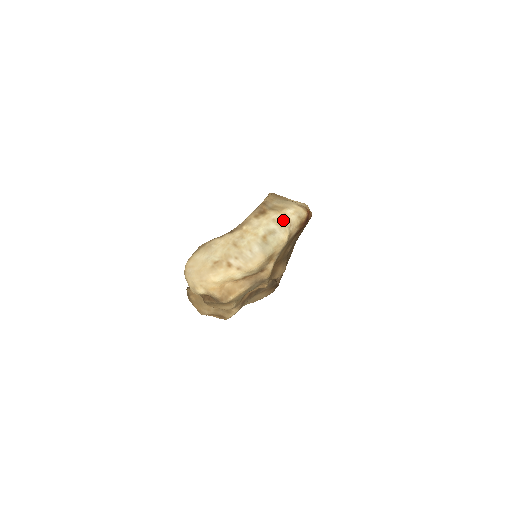
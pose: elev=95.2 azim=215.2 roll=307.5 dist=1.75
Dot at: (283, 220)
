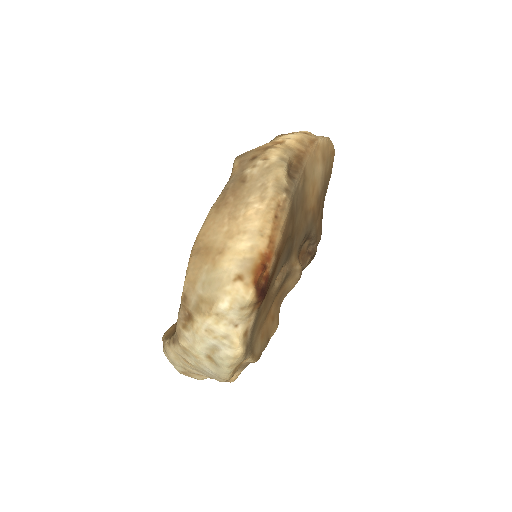
Dot at: (220, 327)
